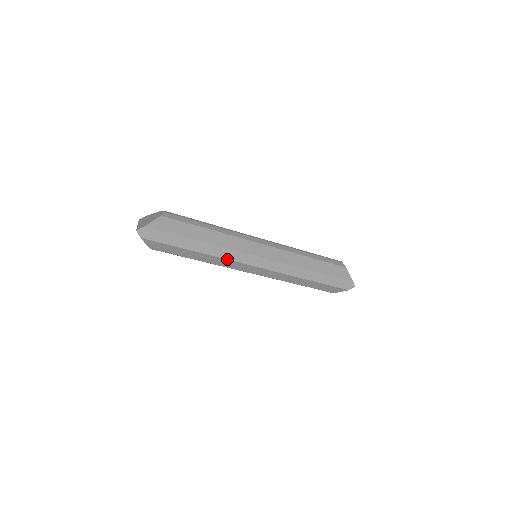
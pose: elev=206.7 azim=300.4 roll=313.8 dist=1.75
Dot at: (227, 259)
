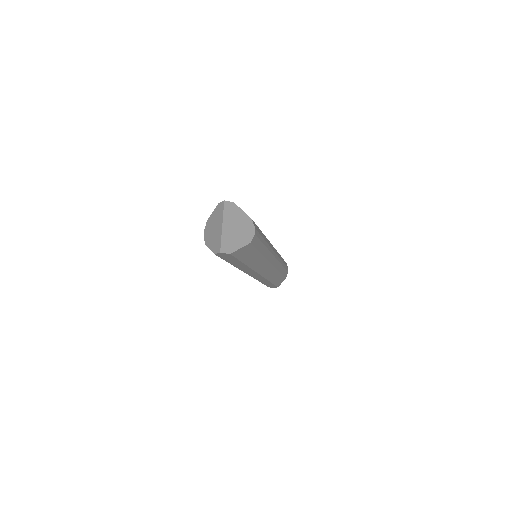
Dot at: (242, 270)
